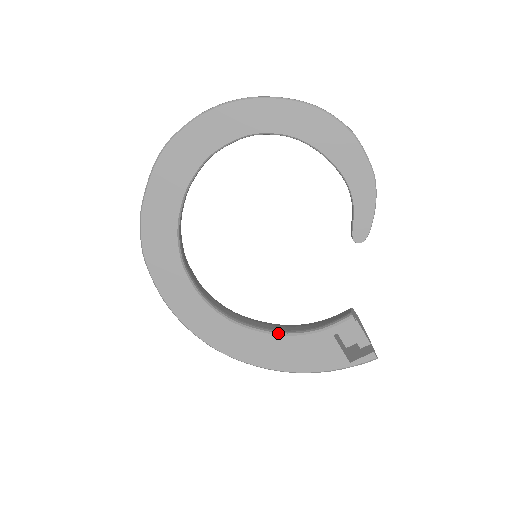
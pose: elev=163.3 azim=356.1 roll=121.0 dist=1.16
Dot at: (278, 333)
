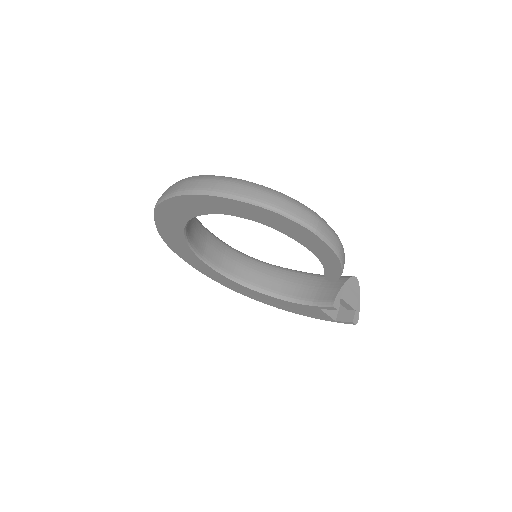
Dot at: (280, 298)
